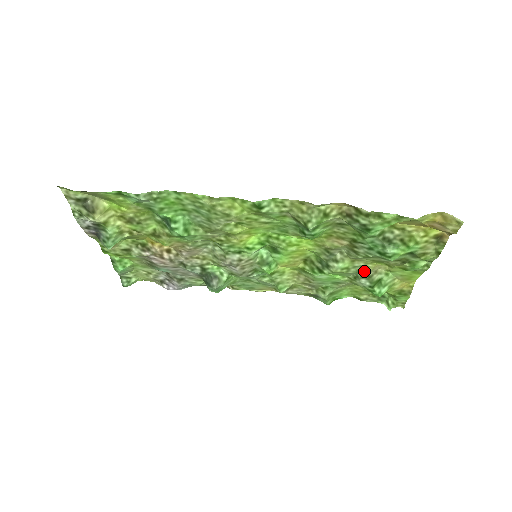
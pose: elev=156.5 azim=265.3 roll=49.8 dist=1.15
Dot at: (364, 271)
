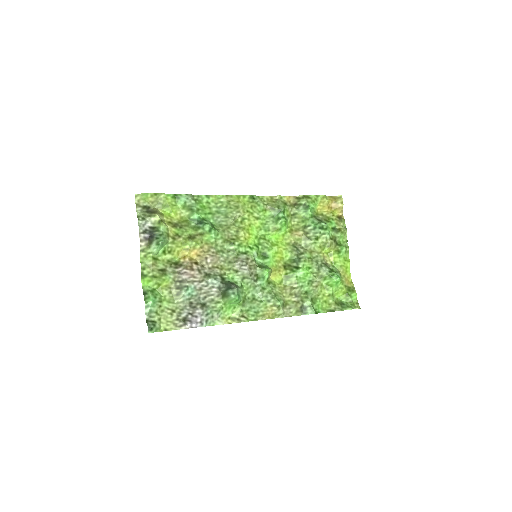
Dot at: (320, 260)
